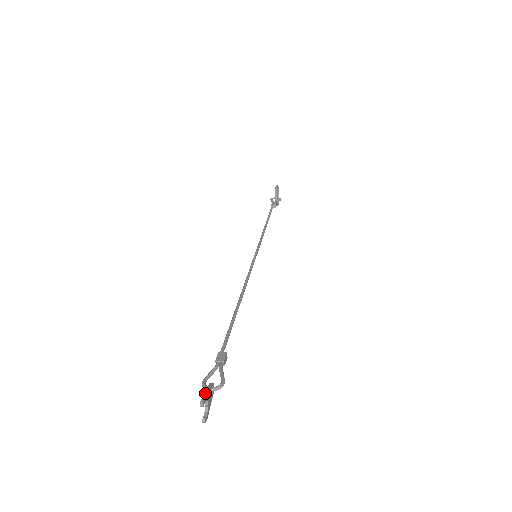
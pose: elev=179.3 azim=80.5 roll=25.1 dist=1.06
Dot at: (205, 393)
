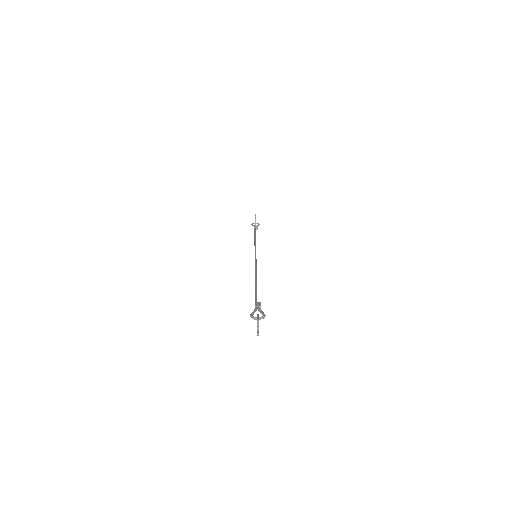
Dot at: (258, 317)
